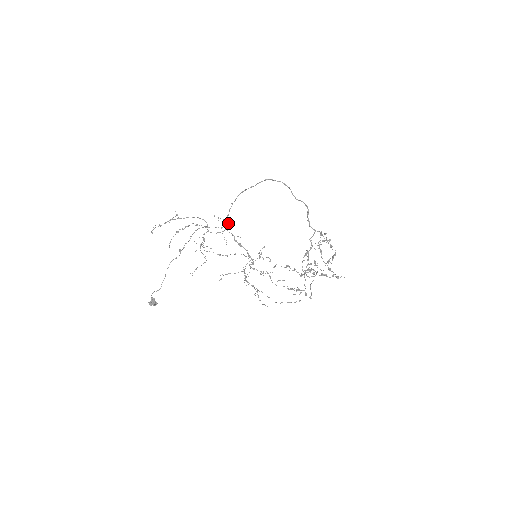
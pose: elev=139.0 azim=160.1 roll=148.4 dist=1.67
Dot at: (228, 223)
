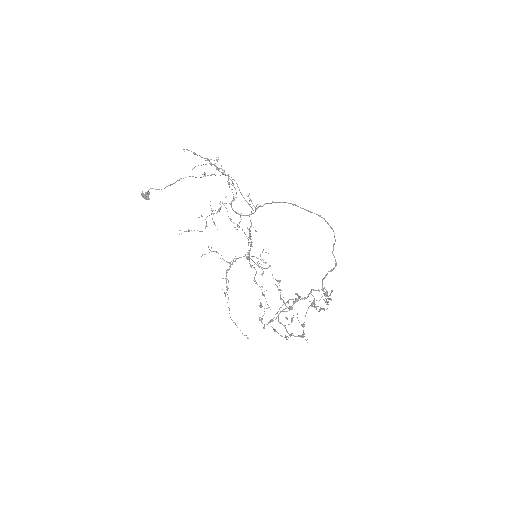
Dot at: occluded
